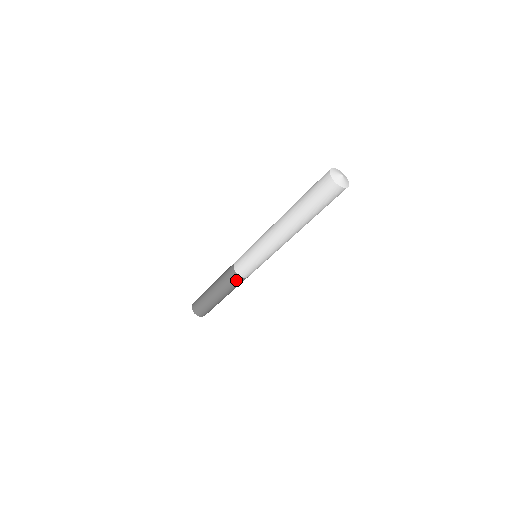
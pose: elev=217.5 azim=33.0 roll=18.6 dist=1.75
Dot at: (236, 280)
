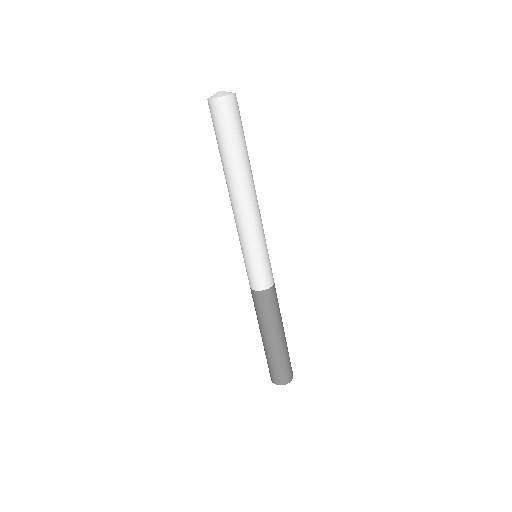
Dot at: (254, 298)
